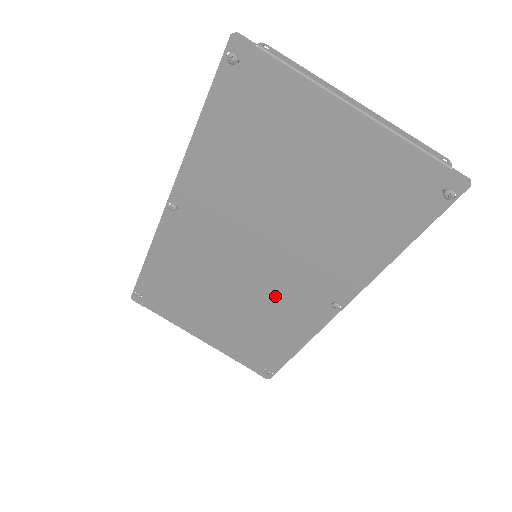
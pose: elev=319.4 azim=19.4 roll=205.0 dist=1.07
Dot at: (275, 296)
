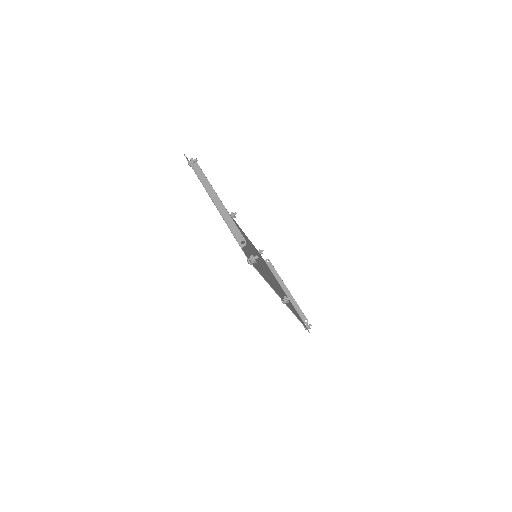
Dot at: occluded
